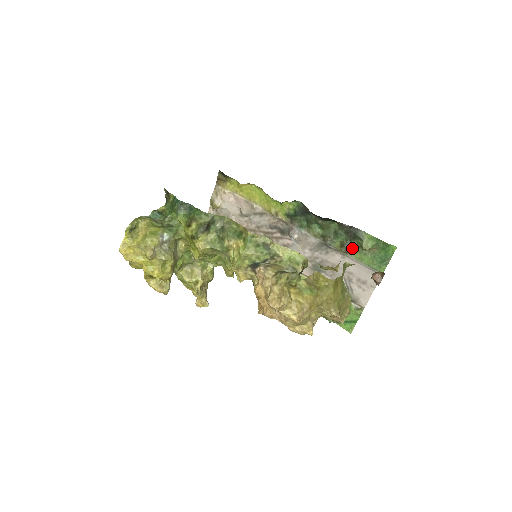
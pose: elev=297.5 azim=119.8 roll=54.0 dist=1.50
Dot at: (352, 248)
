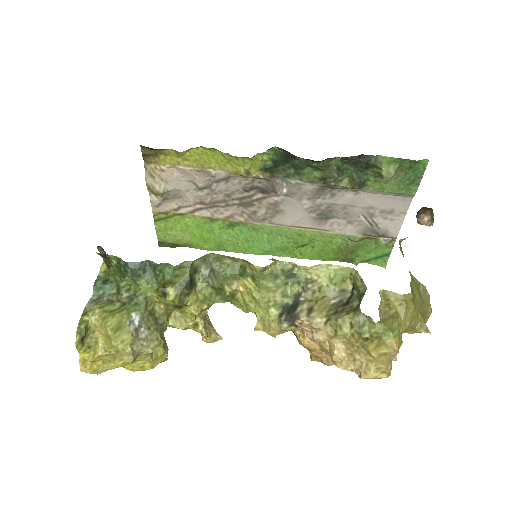
Dot at: (367, 180)
